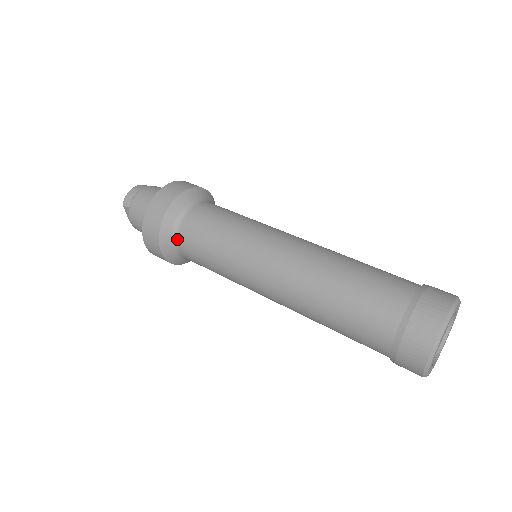
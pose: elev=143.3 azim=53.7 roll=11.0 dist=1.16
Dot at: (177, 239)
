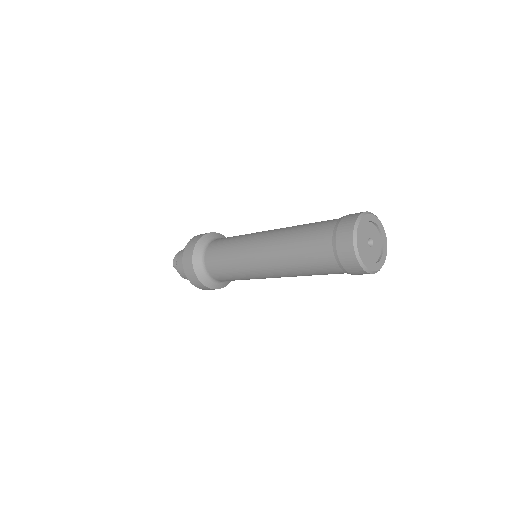
Dot at: (205, 267)
